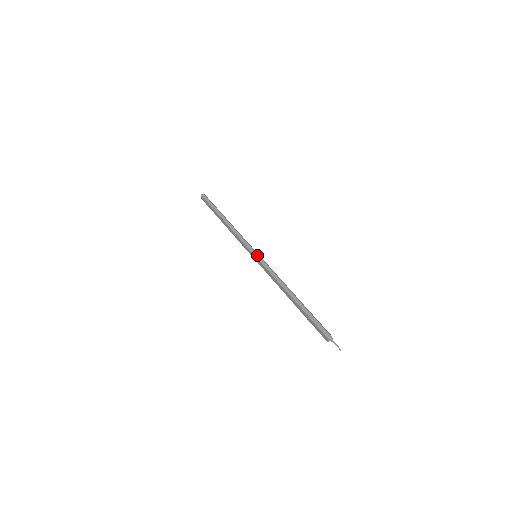
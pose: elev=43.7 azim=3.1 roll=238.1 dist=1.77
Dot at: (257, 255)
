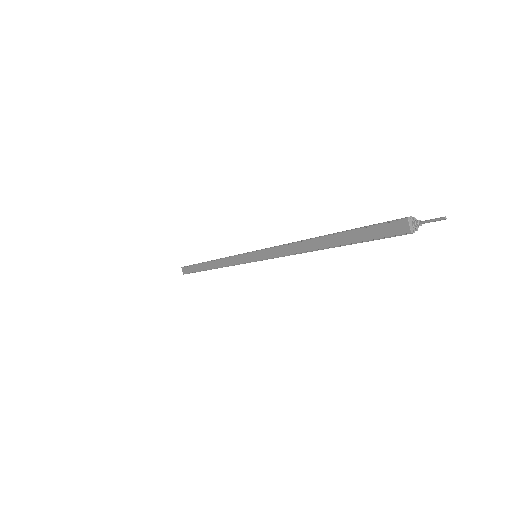
Dot at: (257, 250)
